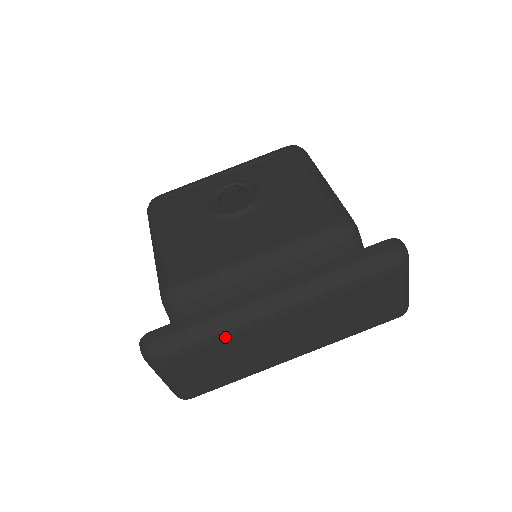
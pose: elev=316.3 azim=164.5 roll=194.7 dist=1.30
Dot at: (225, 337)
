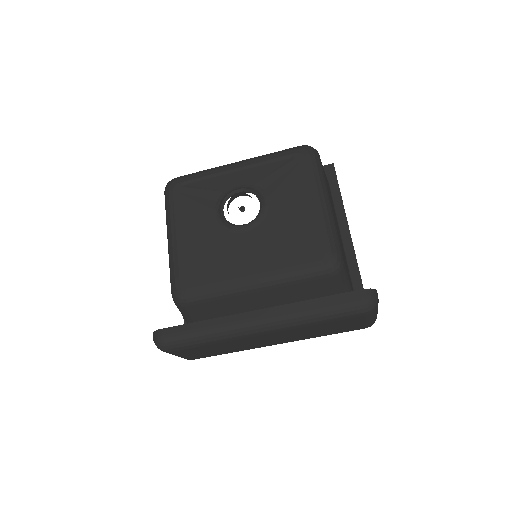
Dot at: (219, 342)
